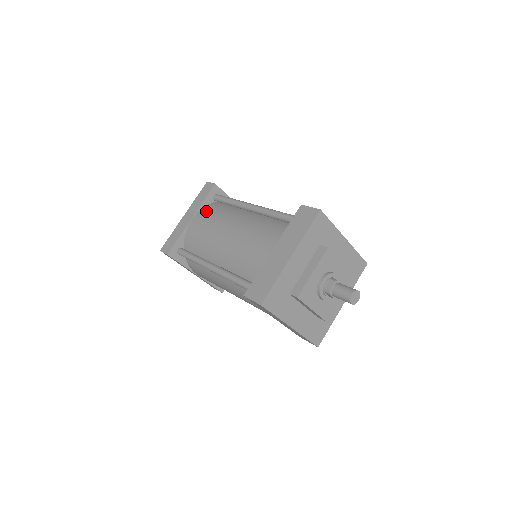
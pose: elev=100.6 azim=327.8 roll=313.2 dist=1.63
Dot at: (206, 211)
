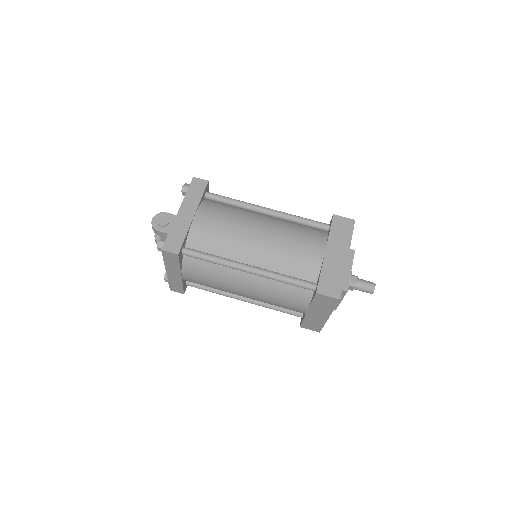
Dot at: (209, 209)
